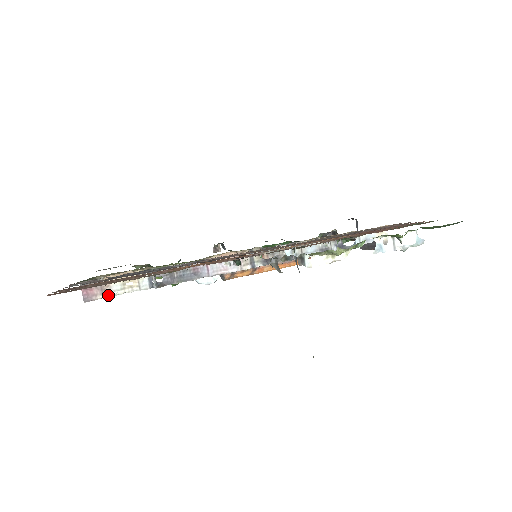
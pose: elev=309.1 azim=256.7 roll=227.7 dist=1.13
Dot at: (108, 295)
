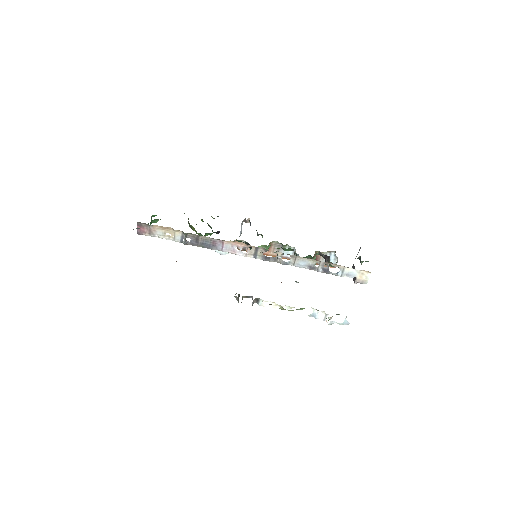
Dot at: (153, 235)
